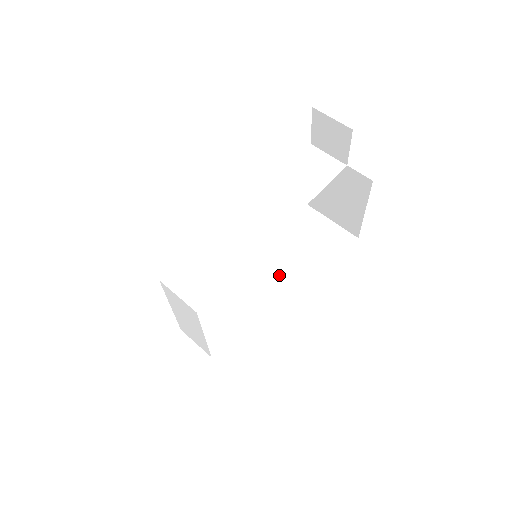
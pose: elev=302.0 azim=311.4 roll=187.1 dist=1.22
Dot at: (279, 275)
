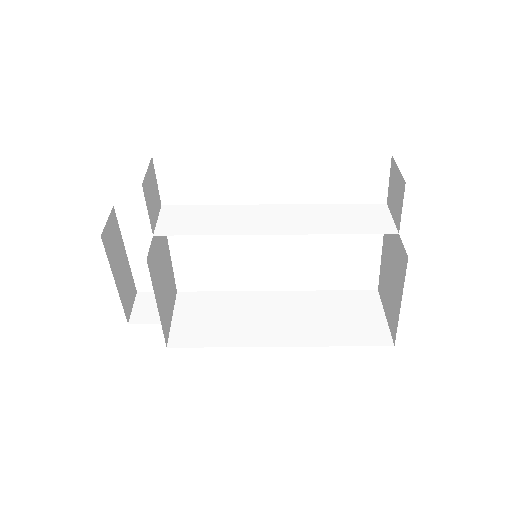
Dot at: (288, 316)
